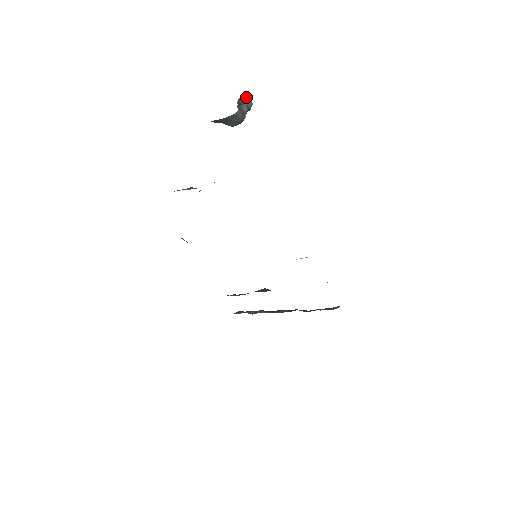
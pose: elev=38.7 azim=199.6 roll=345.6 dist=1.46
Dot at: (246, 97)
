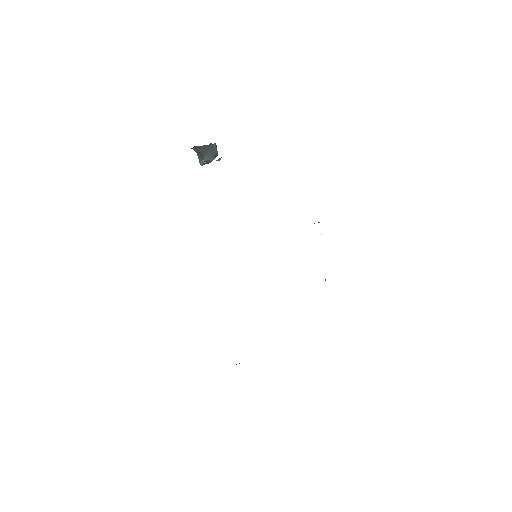
Dot at: occluded
